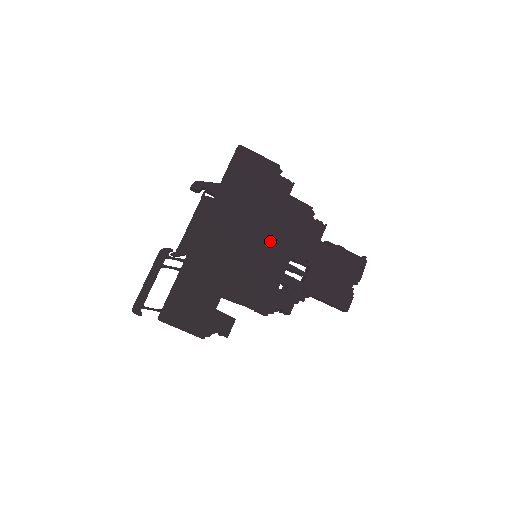
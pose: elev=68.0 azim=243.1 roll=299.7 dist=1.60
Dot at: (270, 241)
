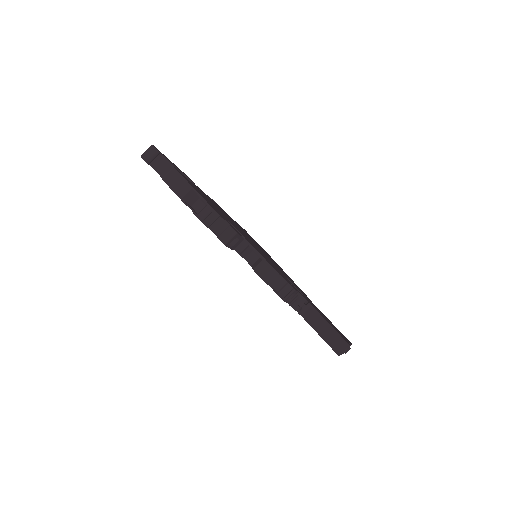
Dot at: occluded
